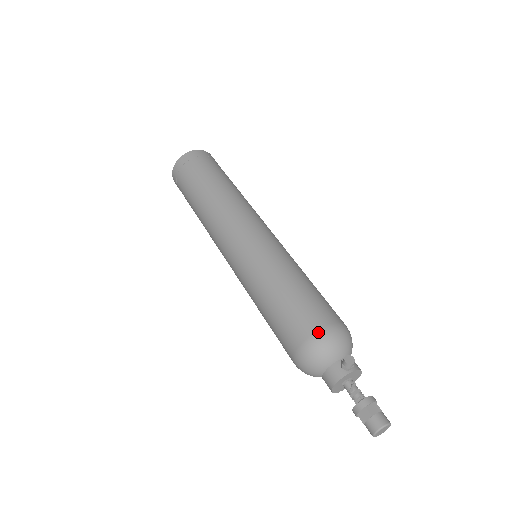
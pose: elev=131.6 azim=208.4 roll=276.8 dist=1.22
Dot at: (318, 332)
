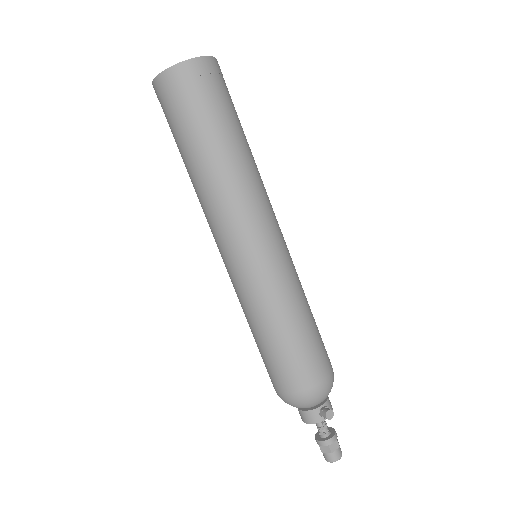
Dot at: (310, 390)
